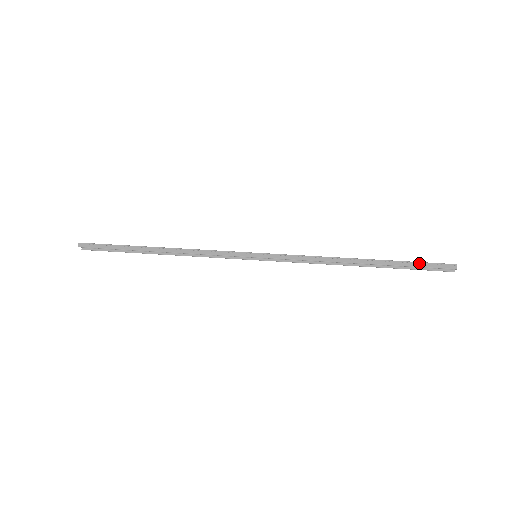
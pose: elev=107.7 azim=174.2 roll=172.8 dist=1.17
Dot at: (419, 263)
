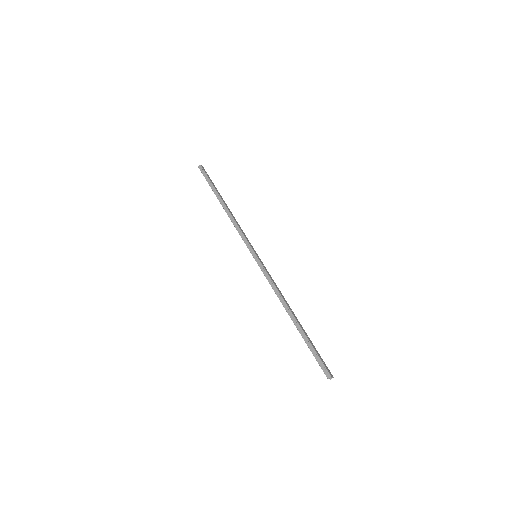
Dot at: (315, 352)
